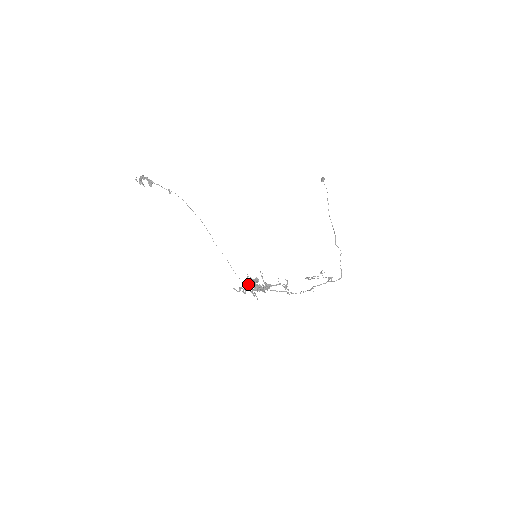
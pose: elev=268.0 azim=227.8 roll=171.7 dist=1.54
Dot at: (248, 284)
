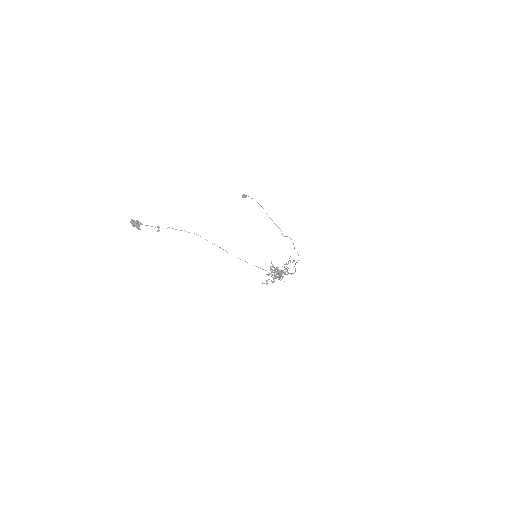
Dot at: occluded
